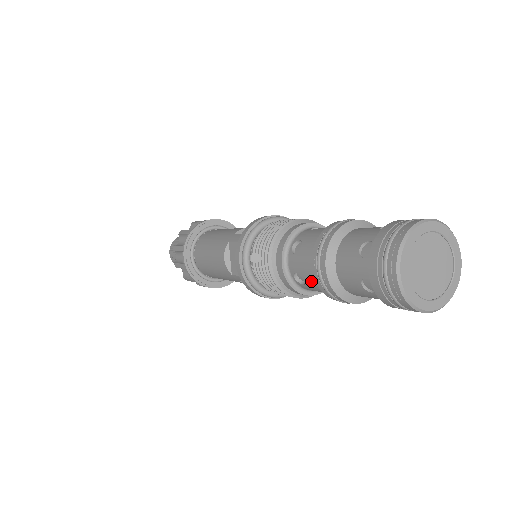
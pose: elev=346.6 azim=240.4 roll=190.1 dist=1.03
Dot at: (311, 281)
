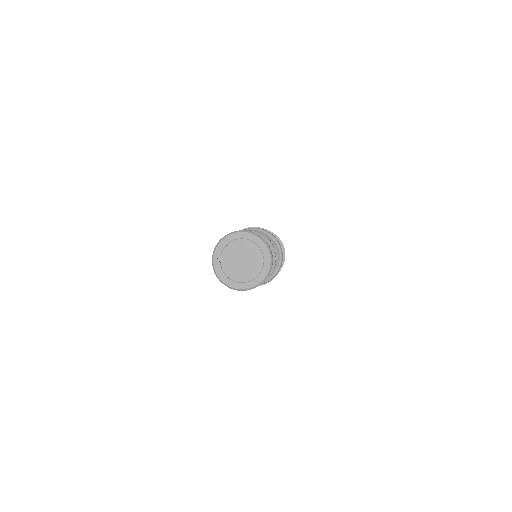
Dot at: occluded
